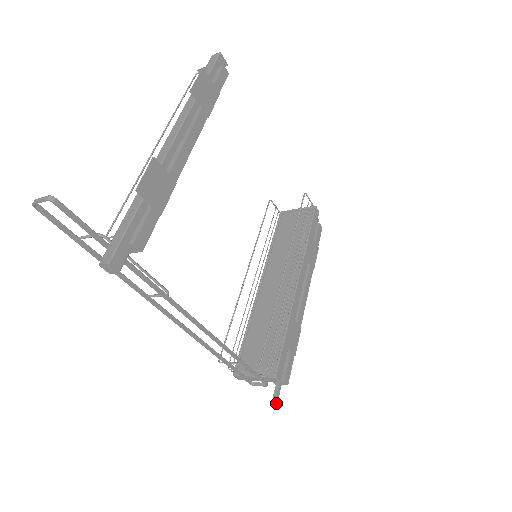
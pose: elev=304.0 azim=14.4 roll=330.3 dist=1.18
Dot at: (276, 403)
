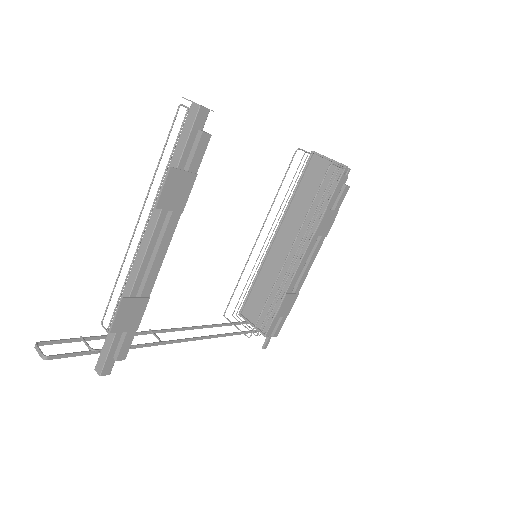
Dot at: occluded
